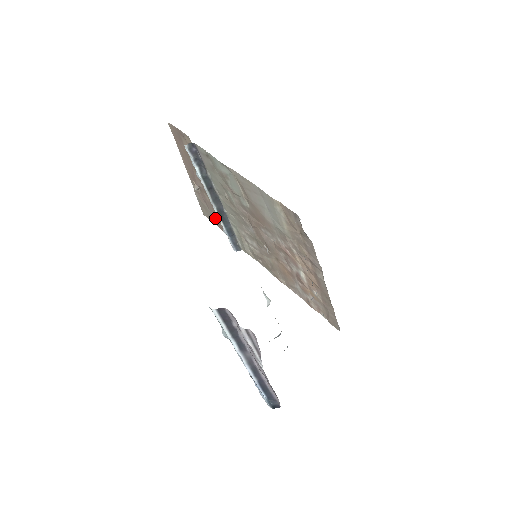
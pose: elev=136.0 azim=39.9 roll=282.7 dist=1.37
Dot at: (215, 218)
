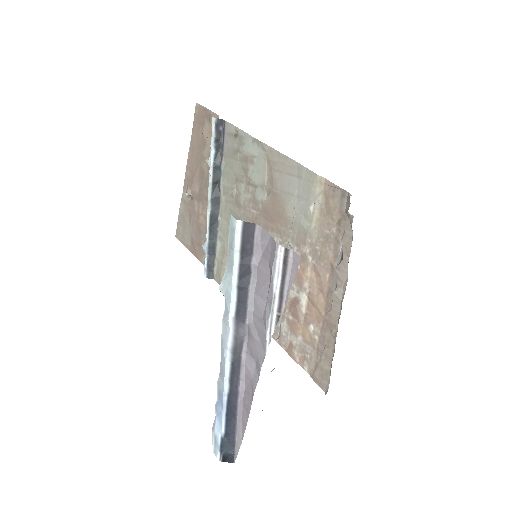
Dot at: (193, 237)
